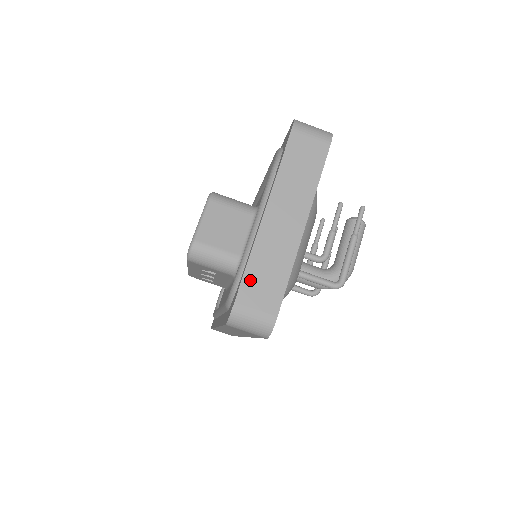
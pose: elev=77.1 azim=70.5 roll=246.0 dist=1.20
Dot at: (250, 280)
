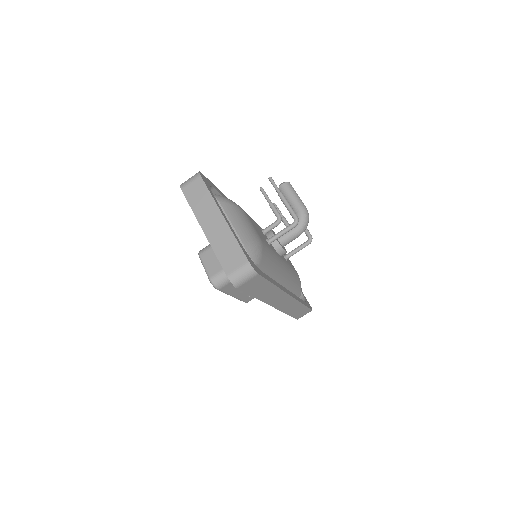
Dot at: (223, 260)
